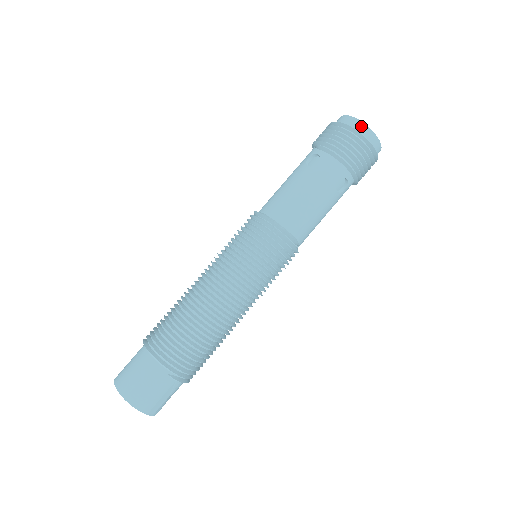
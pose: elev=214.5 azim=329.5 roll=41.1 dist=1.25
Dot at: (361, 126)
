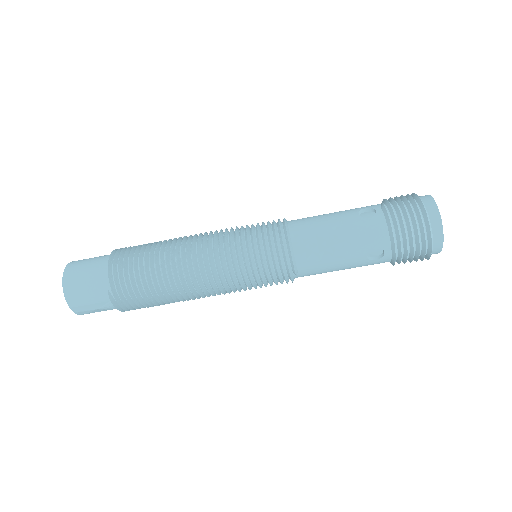
Dot at: (435, 215)
